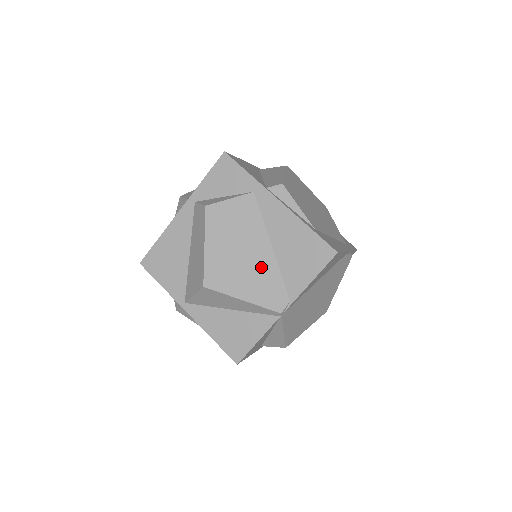
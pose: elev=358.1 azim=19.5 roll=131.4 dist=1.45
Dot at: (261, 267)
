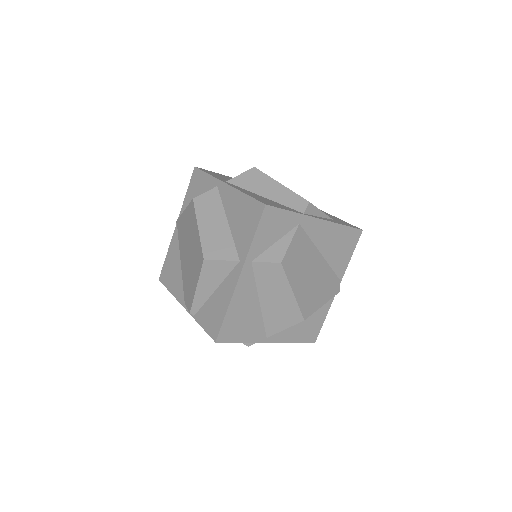
Dot at: (322, 274)
